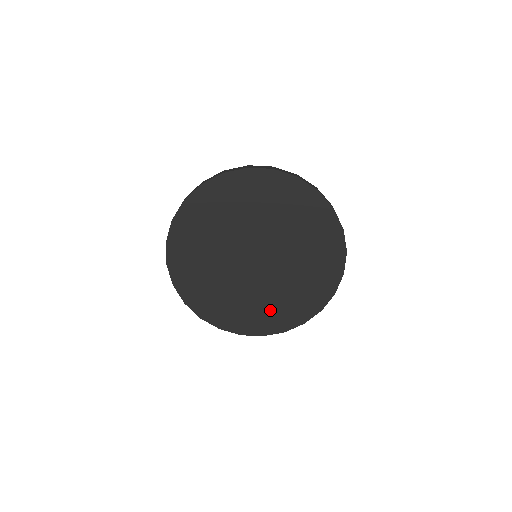
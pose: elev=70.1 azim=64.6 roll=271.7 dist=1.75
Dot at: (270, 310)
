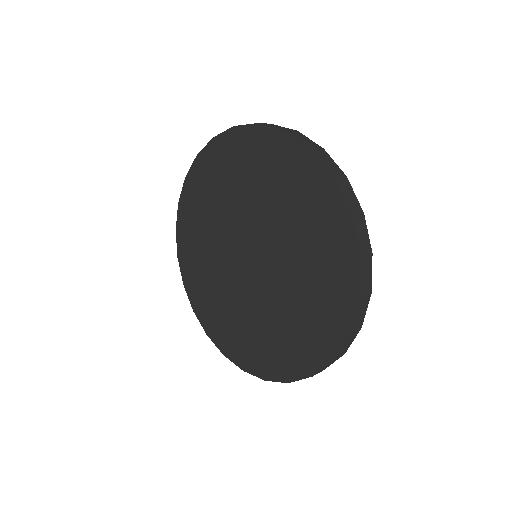
Dot at: (216, 306)
